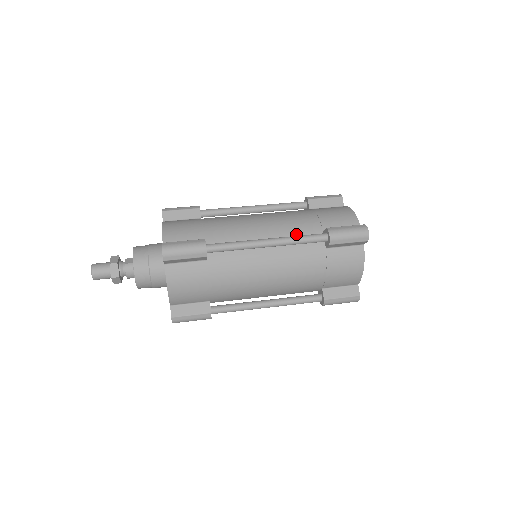
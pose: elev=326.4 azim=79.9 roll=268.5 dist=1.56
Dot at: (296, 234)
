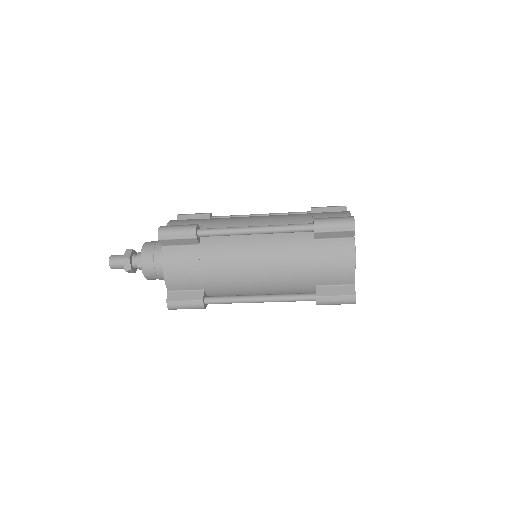
Dot at: occluded
